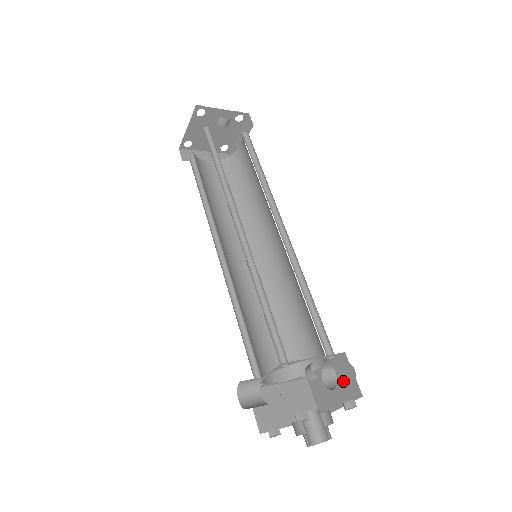
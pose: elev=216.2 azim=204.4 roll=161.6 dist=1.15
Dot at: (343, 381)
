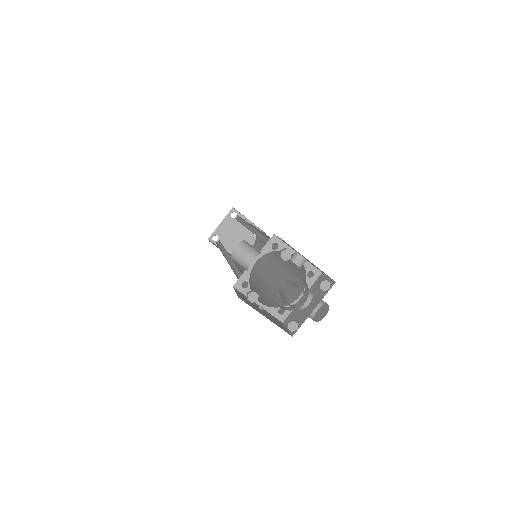
Dot at: (319, 290)
